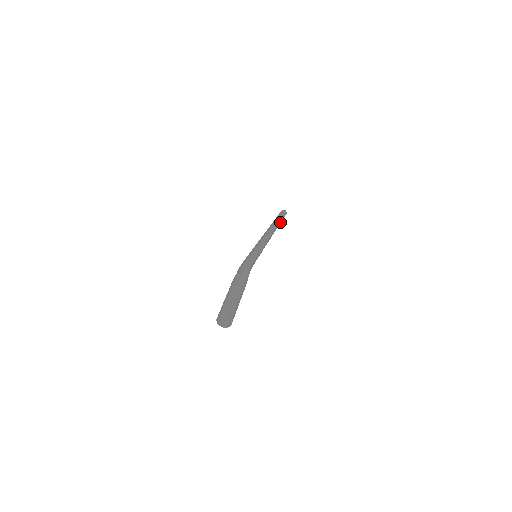
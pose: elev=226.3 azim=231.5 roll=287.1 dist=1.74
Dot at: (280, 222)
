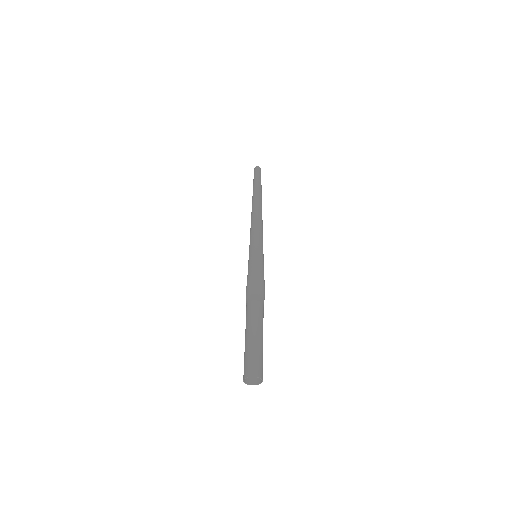
Dot at: occluded
